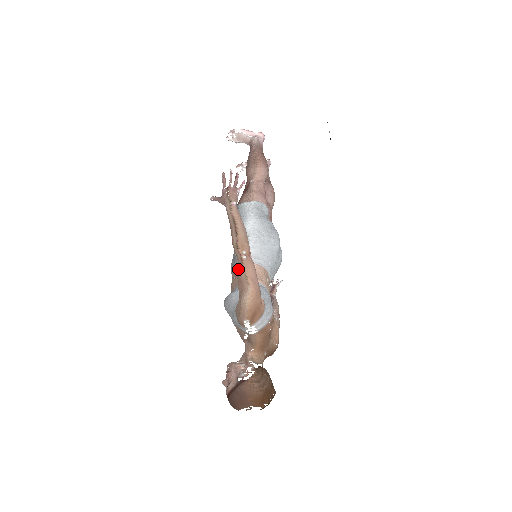
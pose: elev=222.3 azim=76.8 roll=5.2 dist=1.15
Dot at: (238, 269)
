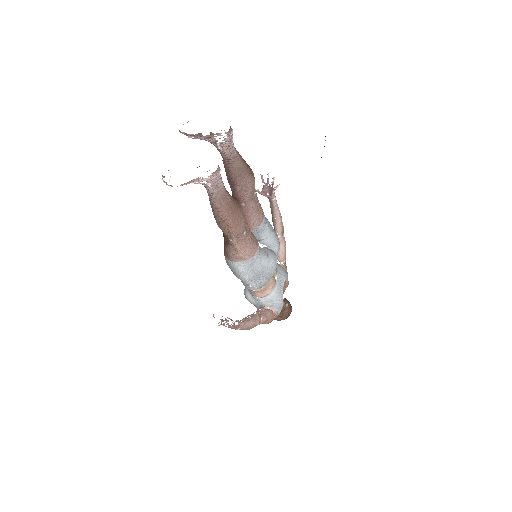
Dot at: occluded
